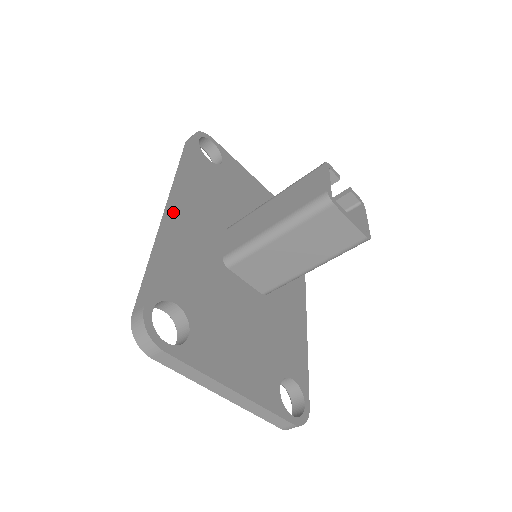
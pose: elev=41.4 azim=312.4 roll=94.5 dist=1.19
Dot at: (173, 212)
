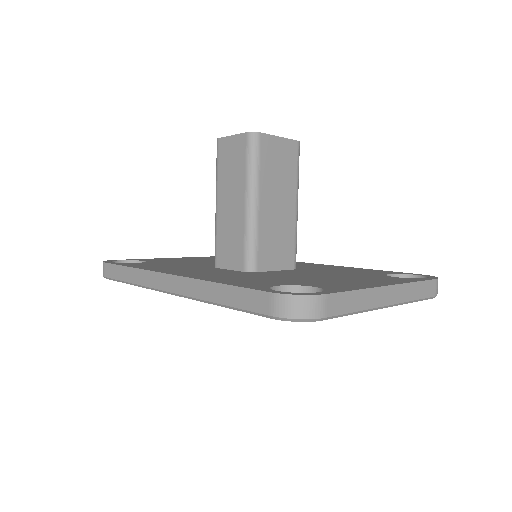
Dot at: (177, 275)
